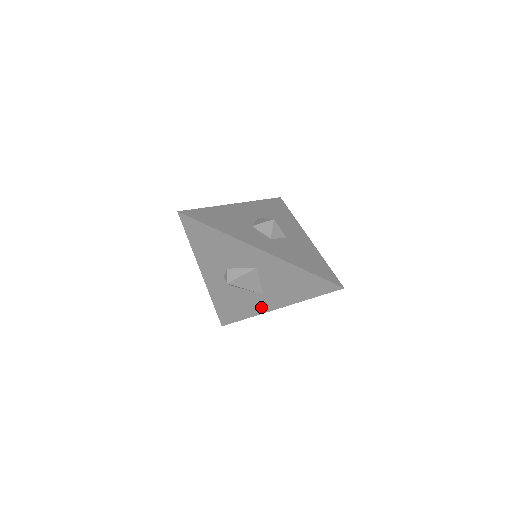
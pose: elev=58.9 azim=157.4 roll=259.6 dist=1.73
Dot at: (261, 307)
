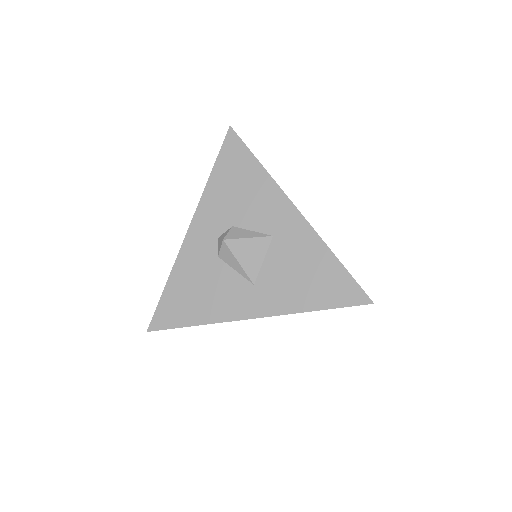
Dot at: (235, 308)
